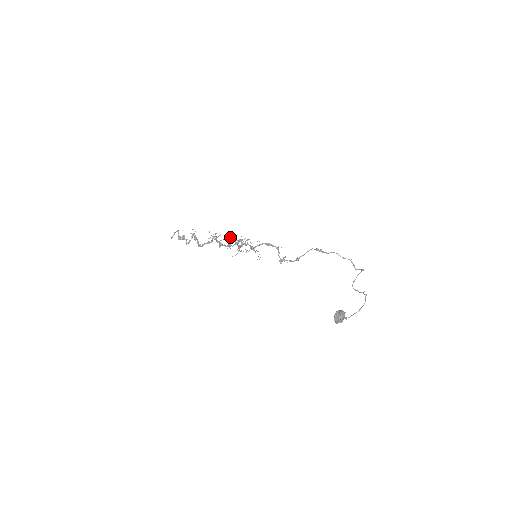
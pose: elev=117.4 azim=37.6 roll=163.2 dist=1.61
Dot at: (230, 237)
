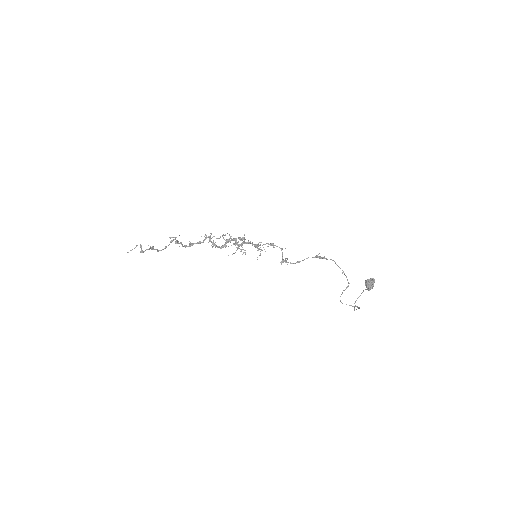
Dot at: (230, 236)
